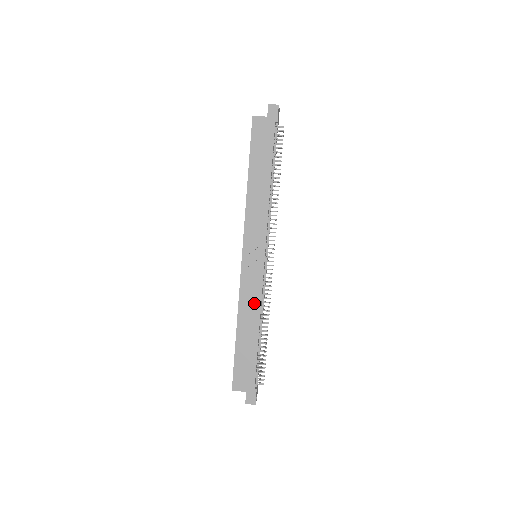
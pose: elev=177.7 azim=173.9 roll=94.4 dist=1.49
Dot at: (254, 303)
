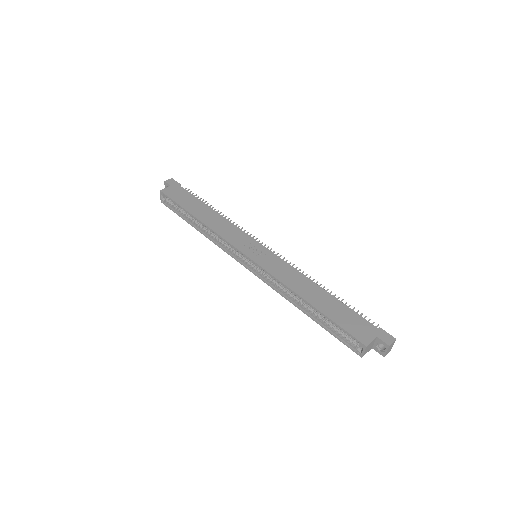
Dot at: (294, 275)
